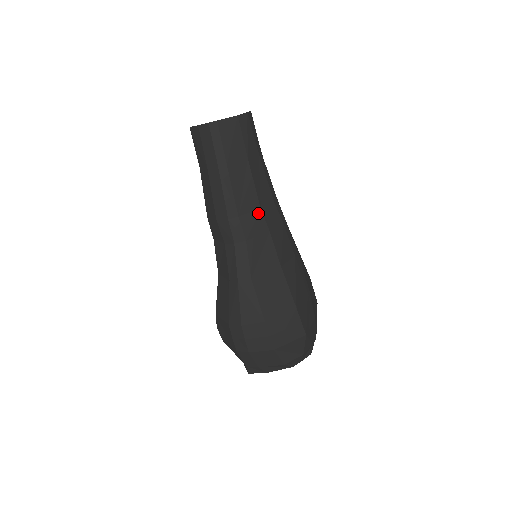
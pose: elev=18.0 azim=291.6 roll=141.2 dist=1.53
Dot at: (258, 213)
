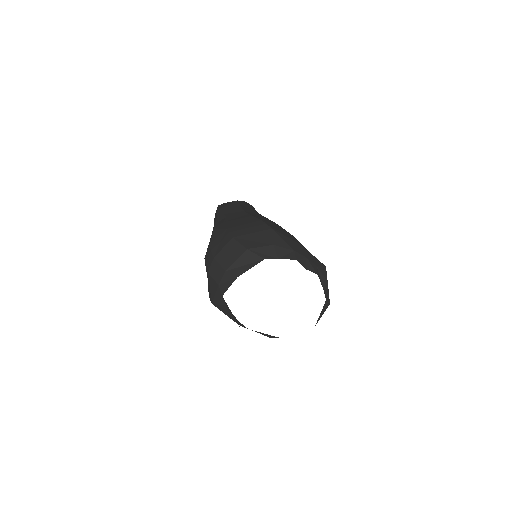
Dot at: (241, 212)
